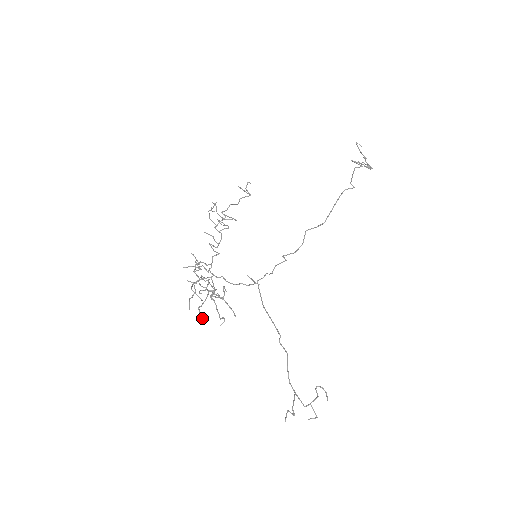
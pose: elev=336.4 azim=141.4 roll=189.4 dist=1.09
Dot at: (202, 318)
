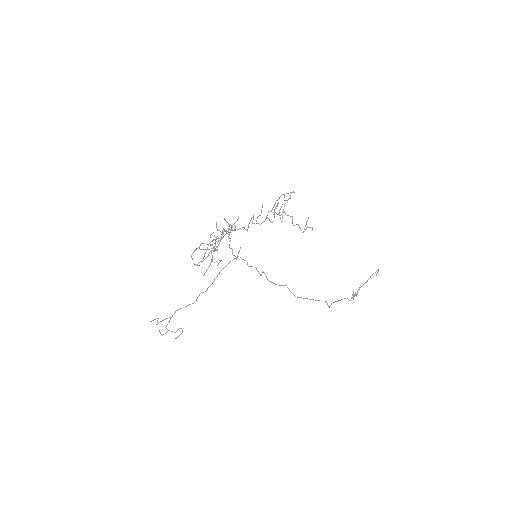
Dot at: occluded
